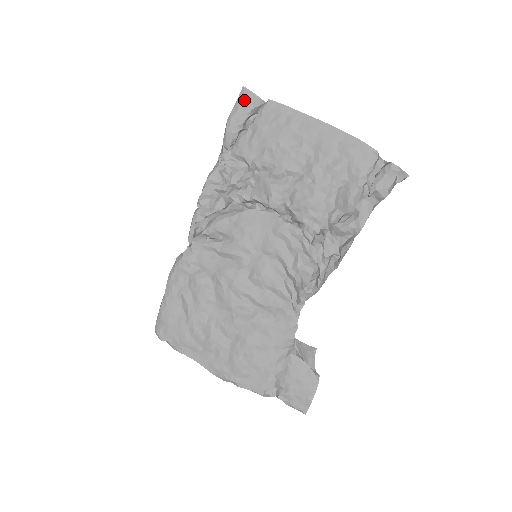
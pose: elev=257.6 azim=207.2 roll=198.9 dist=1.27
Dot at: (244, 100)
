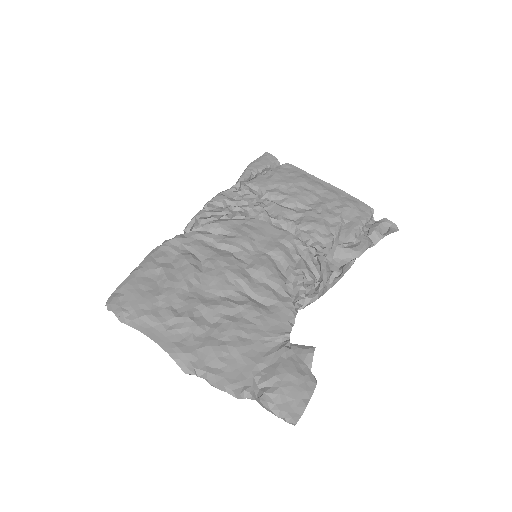
Dot at: (266, 158)
